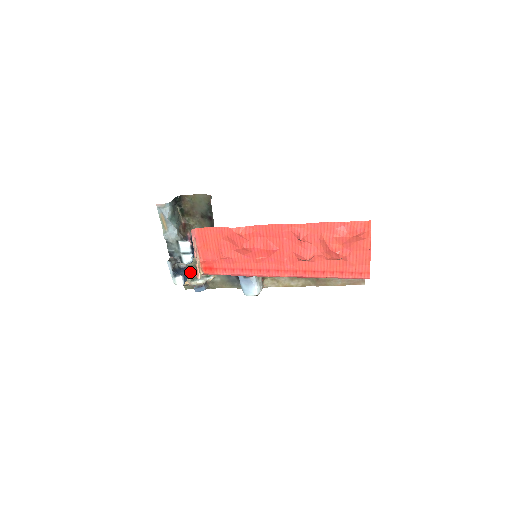
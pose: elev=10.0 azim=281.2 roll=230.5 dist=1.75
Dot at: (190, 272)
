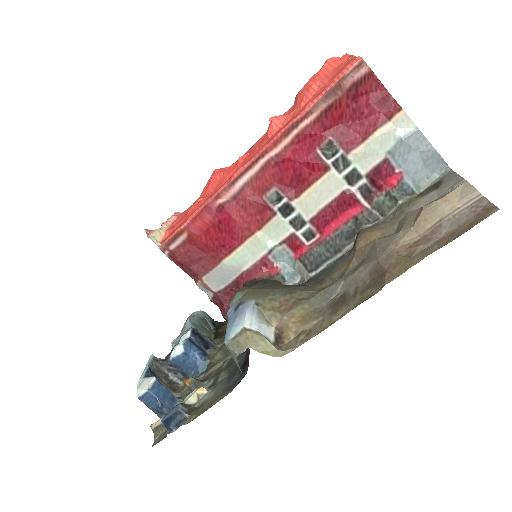
Dot at: occluded
